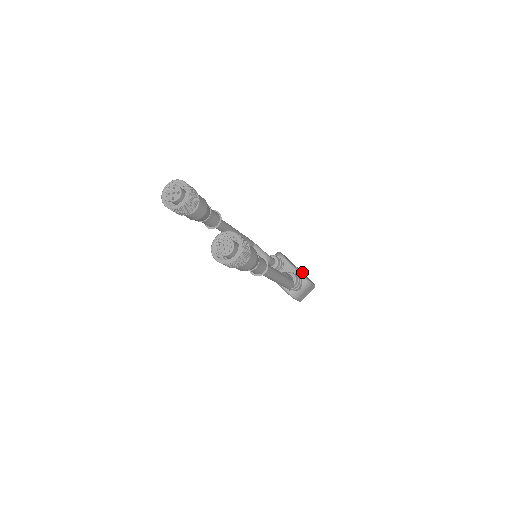
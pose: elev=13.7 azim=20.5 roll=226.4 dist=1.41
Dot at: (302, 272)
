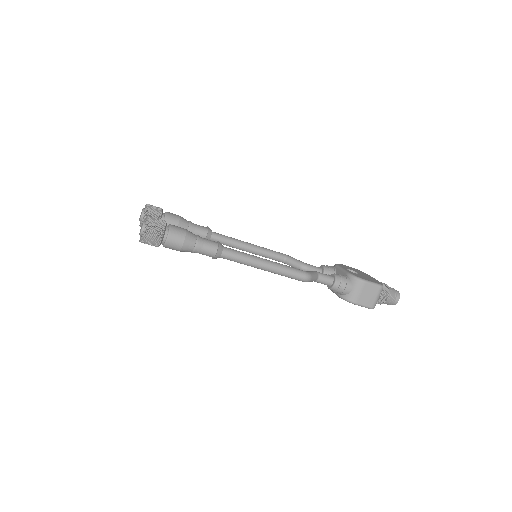
Dot at: (371, 278)
